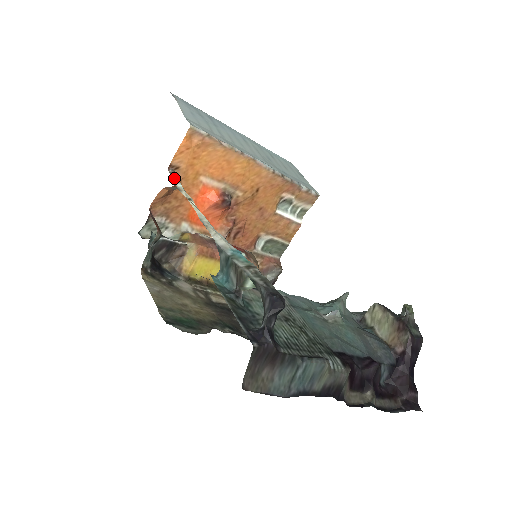
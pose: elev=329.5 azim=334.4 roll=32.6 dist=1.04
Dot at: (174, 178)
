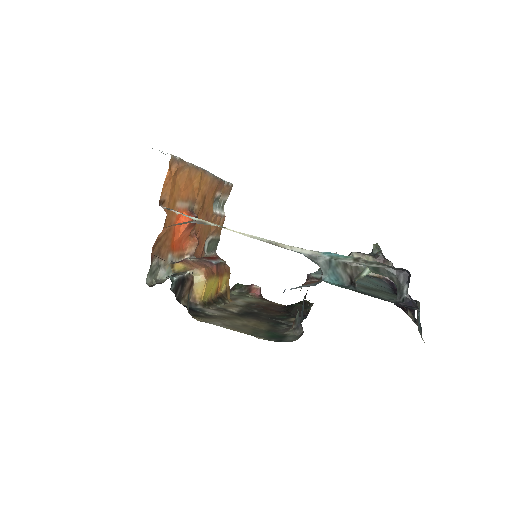
Dot at: (180, 213)
